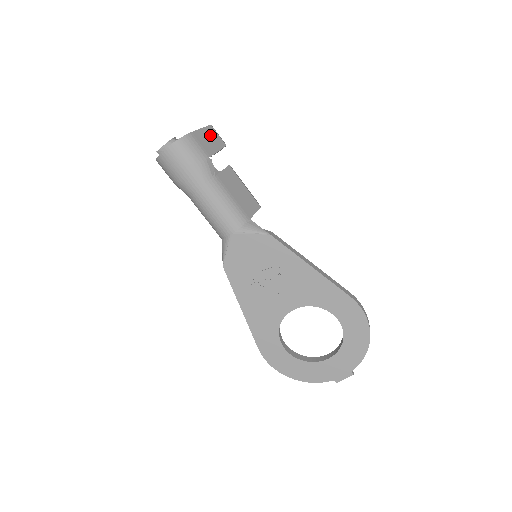
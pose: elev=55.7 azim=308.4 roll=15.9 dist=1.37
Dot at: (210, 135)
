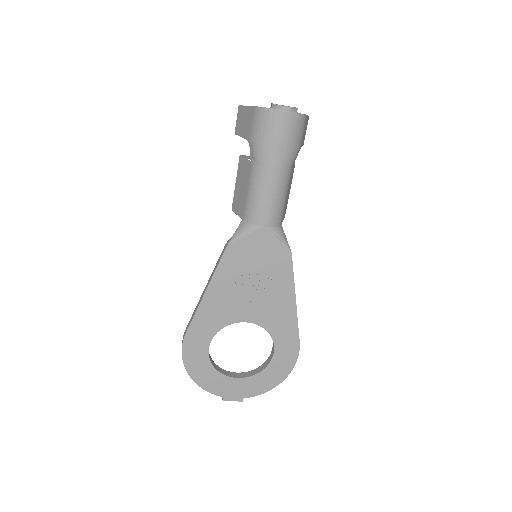
Dot at: (306, 127)
